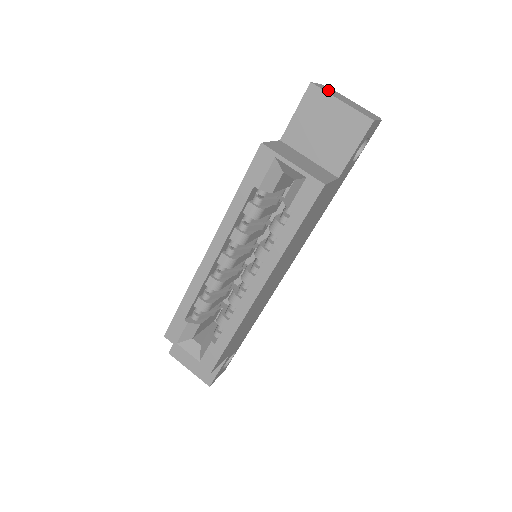
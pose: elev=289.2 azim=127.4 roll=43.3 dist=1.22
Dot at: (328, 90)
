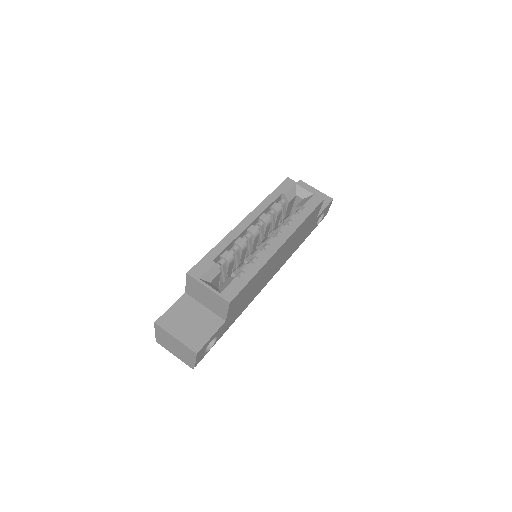
Dot at: occluded
